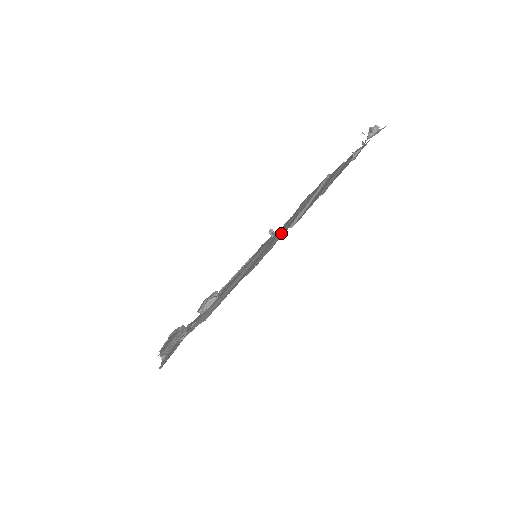
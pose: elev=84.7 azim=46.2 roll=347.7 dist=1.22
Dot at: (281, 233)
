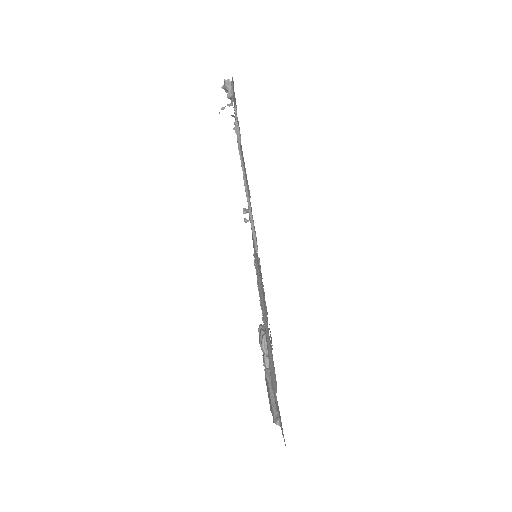
Dot at: occluded
